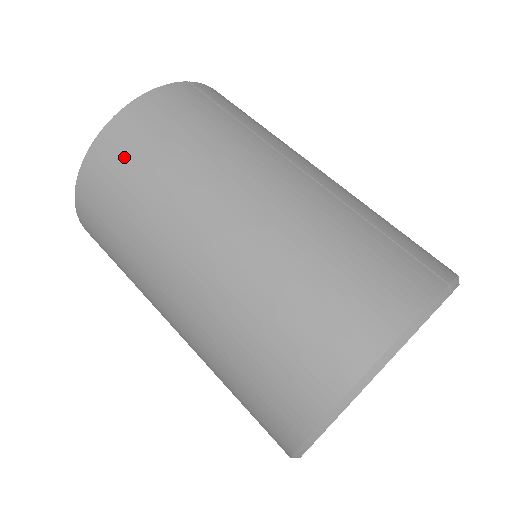
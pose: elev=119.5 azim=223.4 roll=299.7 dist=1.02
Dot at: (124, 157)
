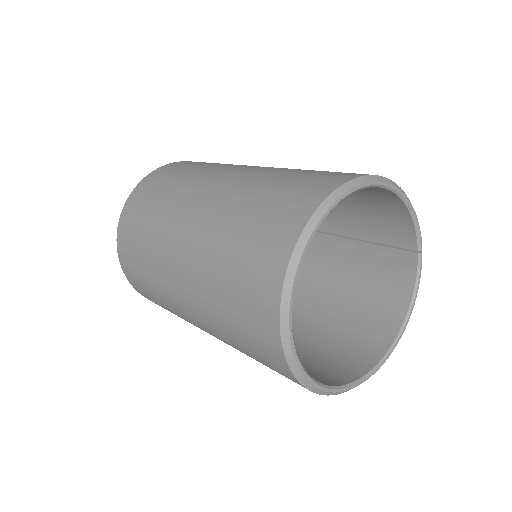
Dot at: occluded
